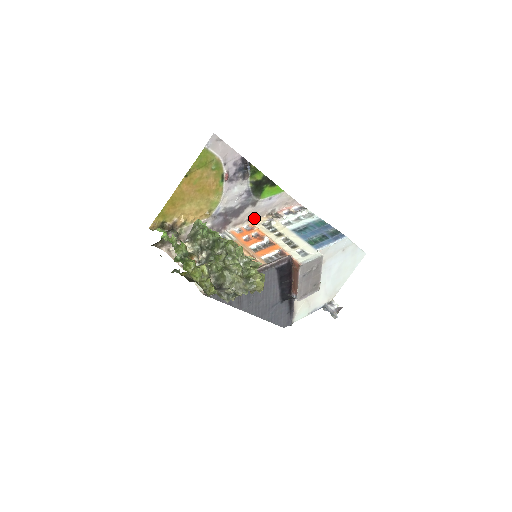
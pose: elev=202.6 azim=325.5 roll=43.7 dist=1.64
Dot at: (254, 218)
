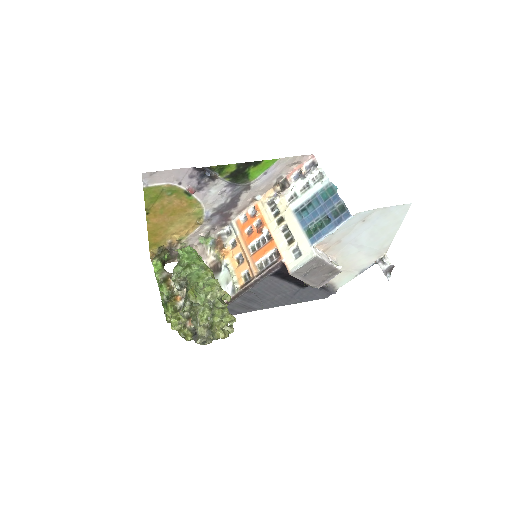
Dot at: (259, 196)
